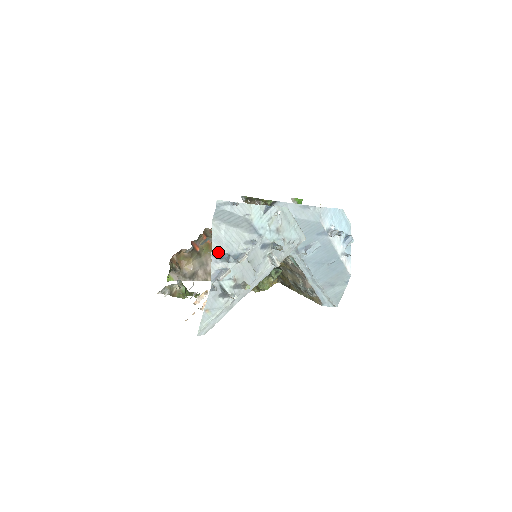
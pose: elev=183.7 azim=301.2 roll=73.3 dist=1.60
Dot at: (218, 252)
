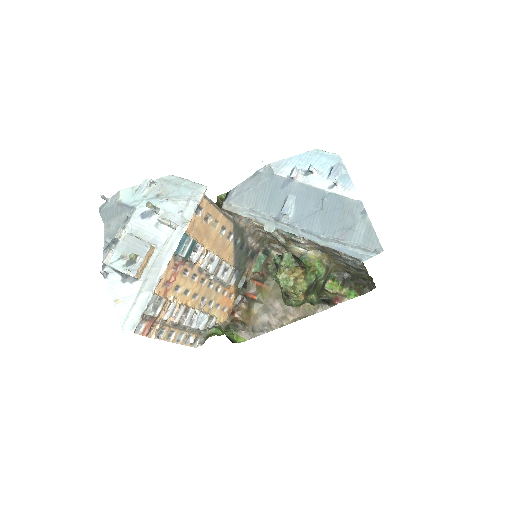
Dot at: (107, 244)
